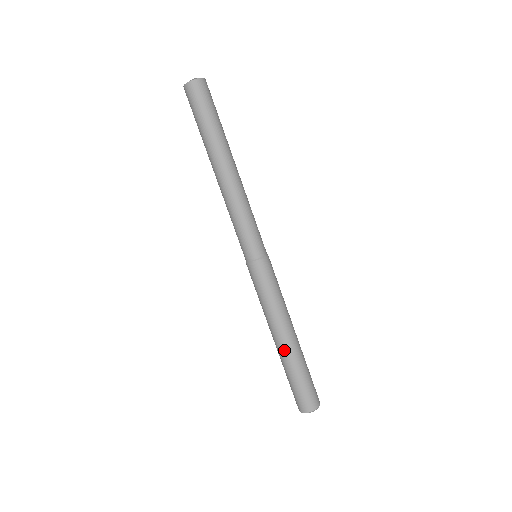
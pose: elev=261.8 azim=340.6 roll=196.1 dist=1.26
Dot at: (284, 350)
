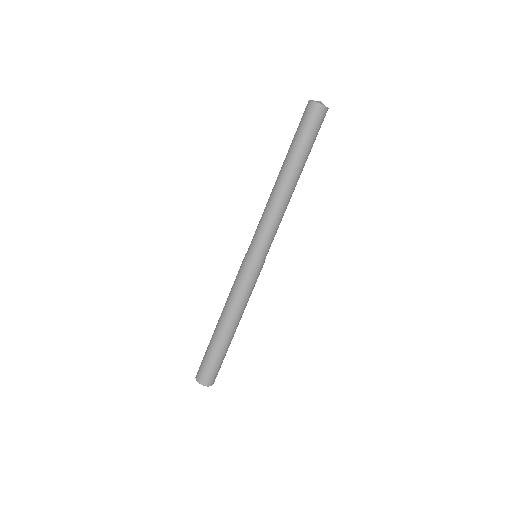
Dot at: (228, 335)
